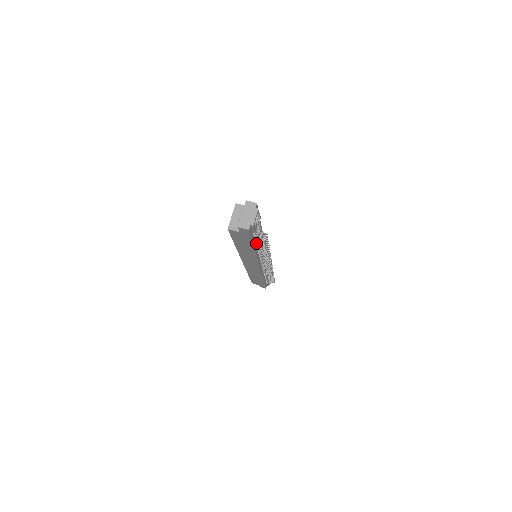
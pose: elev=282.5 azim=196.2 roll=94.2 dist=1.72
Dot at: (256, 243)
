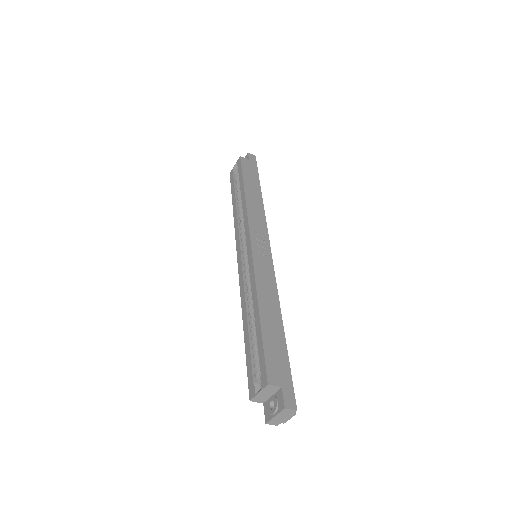
Dot at: occluded
